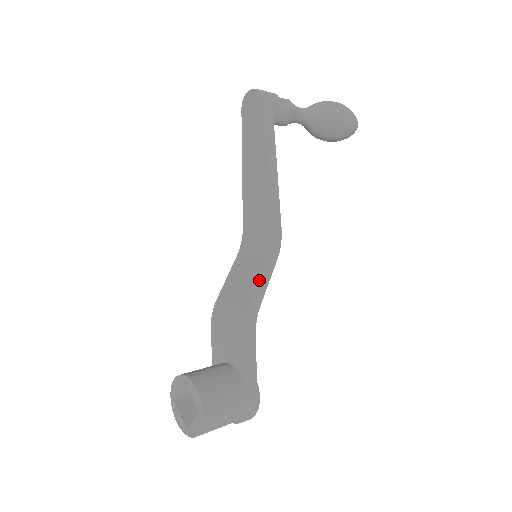
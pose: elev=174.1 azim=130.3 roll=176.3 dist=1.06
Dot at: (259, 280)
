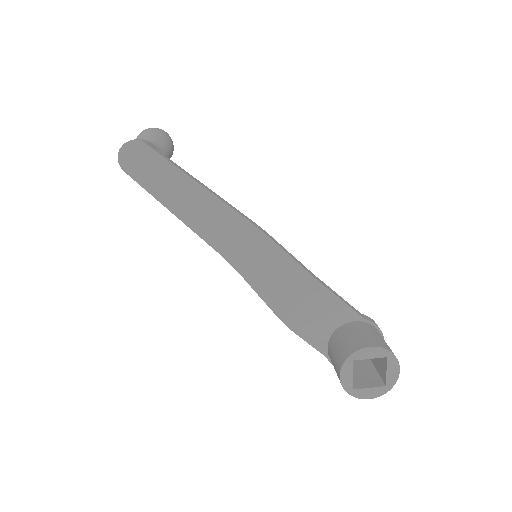
Dot at: (290, 256)
